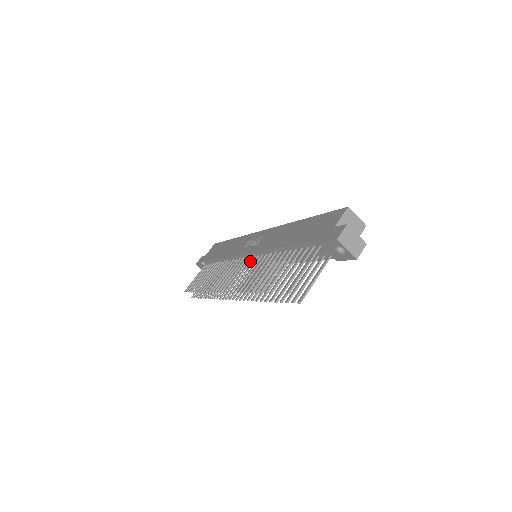
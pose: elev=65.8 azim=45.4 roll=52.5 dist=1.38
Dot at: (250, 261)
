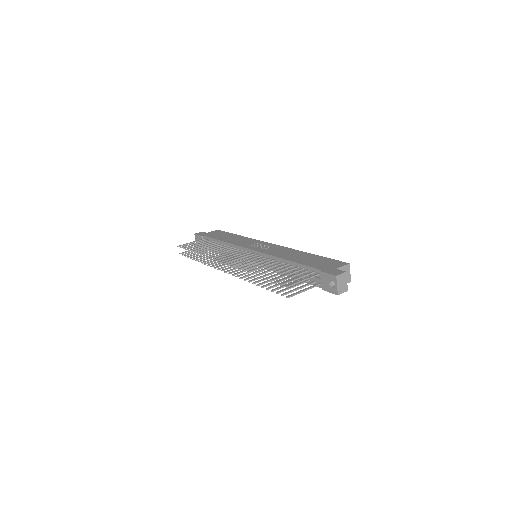
Dot at: (253, 256)
